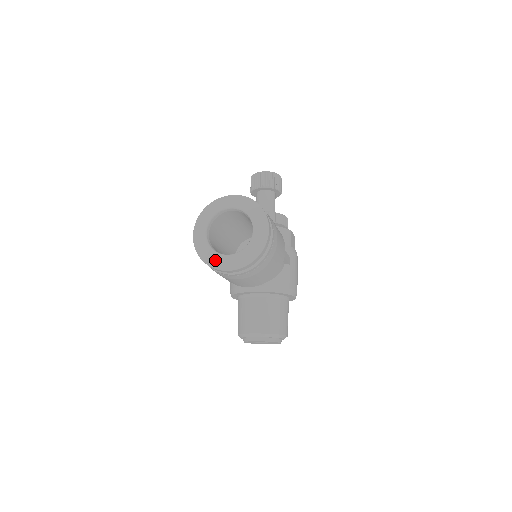
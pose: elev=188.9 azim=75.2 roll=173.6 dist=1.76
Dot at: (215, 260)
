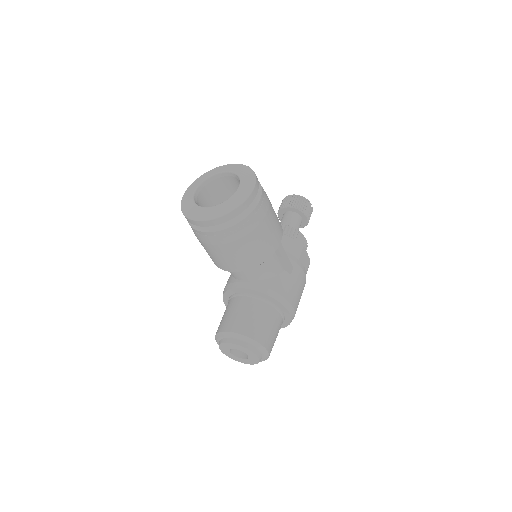
Dot at: (193, 211)
